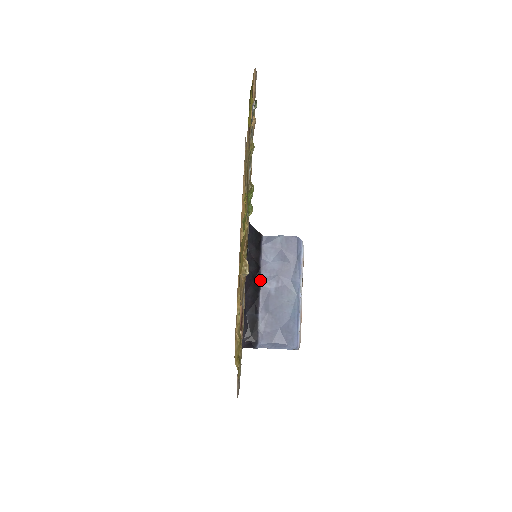
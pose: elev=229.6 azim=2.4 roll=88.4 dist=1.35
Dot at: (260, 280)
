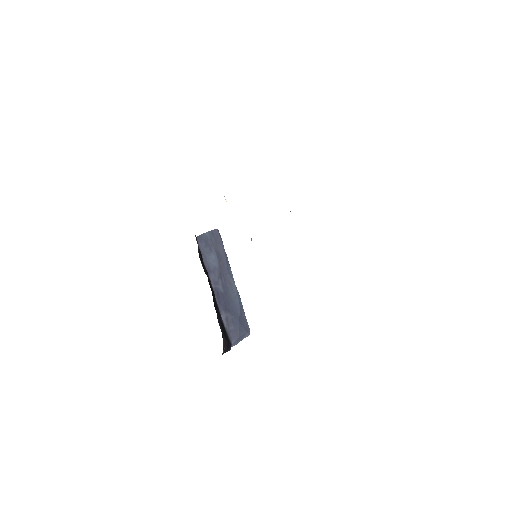
Dot at: (211, 283)
